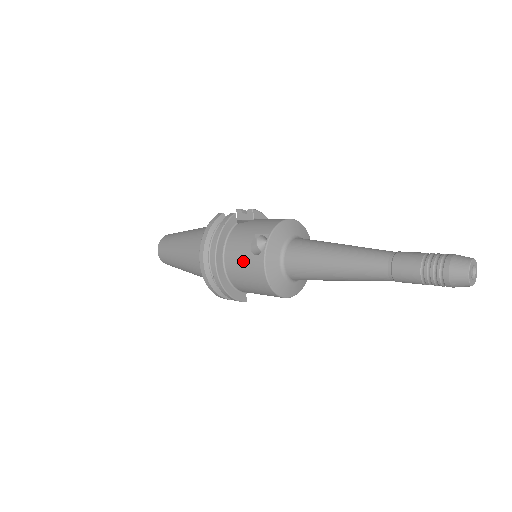
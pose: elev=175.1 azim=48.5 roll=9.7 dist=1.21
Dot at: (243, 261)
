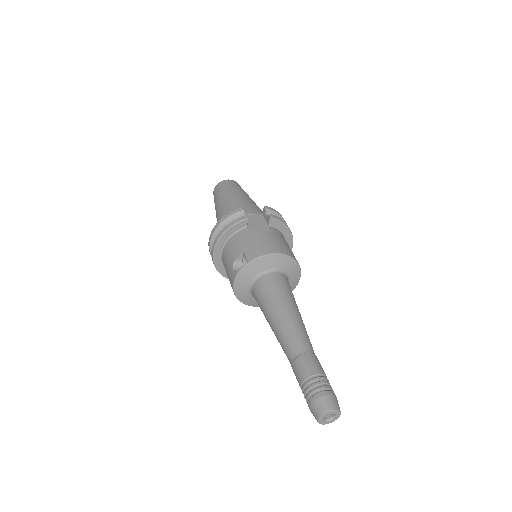
Dot at: (228, 265)
